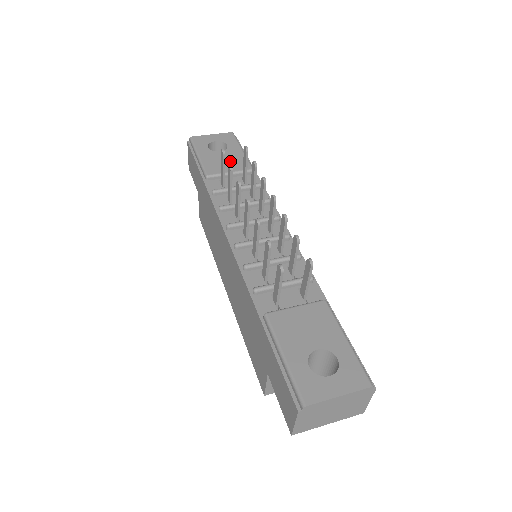
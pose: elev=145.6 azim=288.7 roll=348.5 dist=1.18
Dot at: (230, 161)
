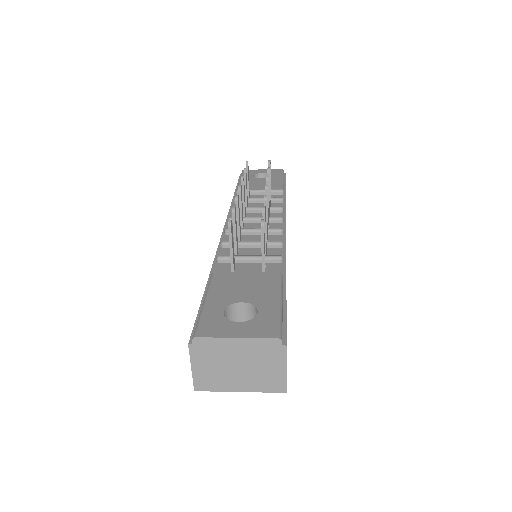
Dot at: (265, 184)
